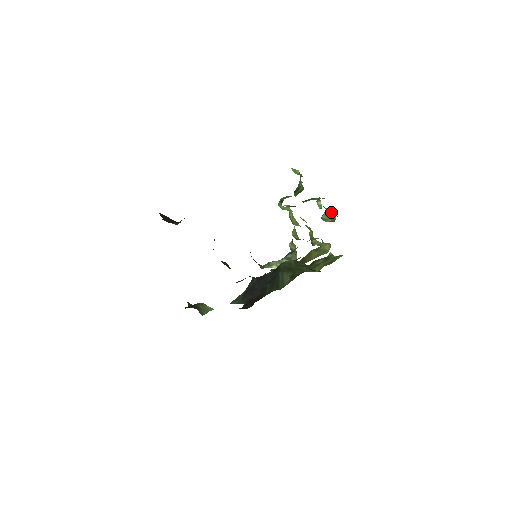
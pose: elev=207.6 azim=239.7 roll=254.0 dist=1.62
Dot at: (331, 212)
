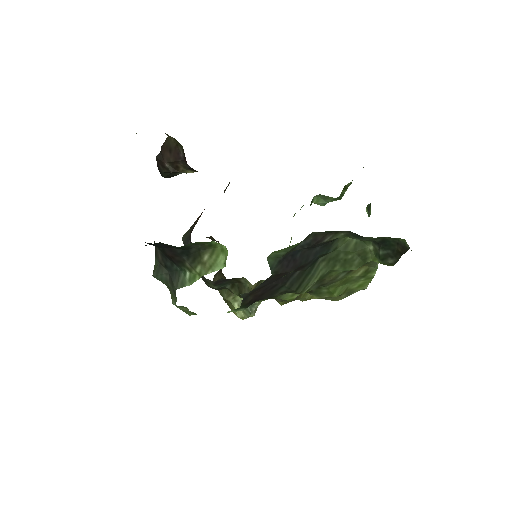
Dot at: occluded
